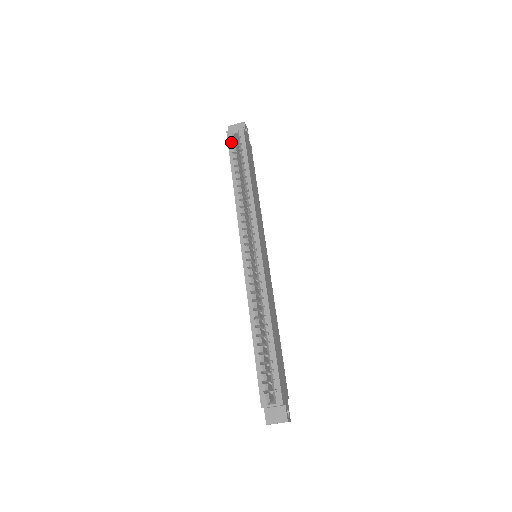
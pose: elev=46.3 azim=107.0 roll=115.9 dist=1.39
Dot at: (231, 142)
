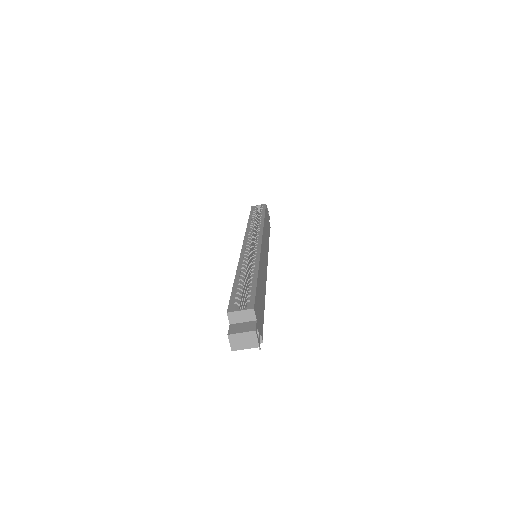
Dot at: (254, 209)
